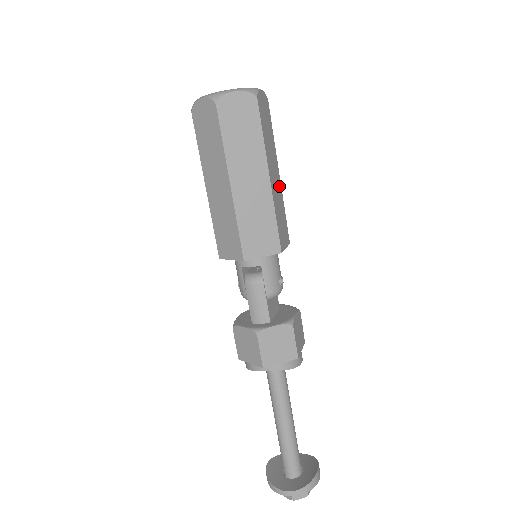
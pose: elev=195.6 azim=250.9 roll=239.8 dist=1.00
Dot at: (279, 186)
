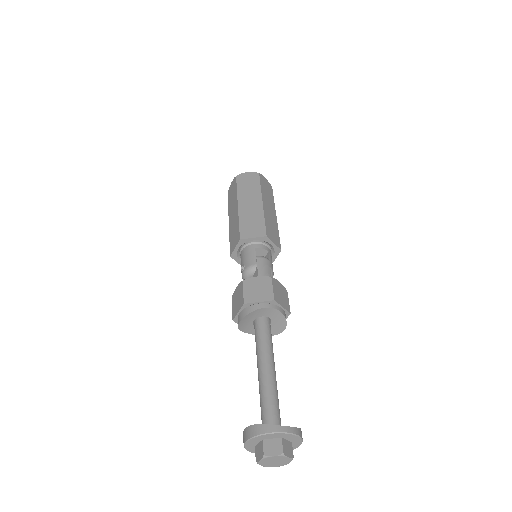
Dot at: occluded
